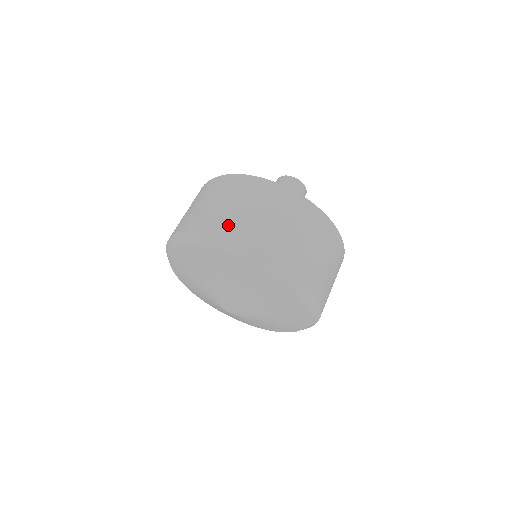
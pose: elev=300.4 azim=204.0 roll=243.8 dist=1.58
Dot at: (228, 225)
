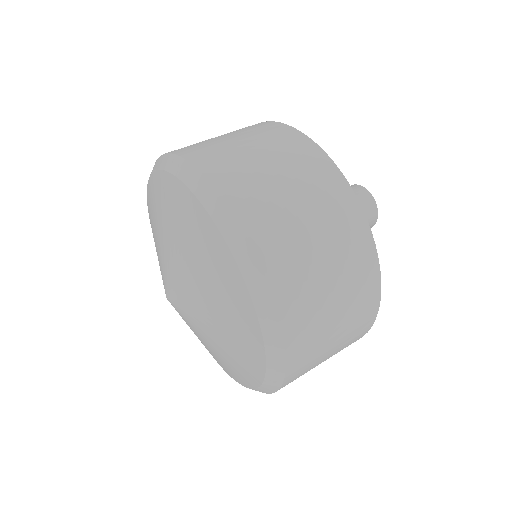
Dot at: (215, 161)
